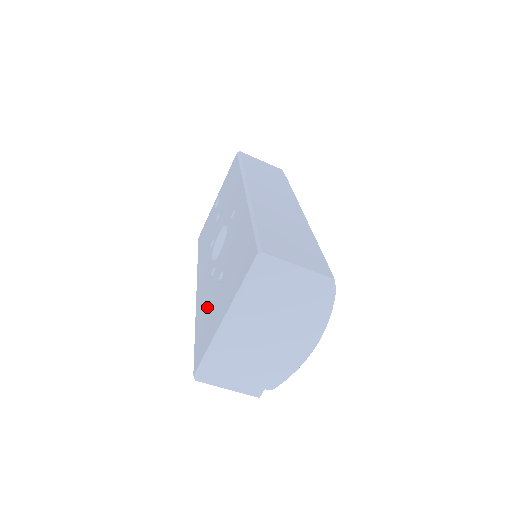
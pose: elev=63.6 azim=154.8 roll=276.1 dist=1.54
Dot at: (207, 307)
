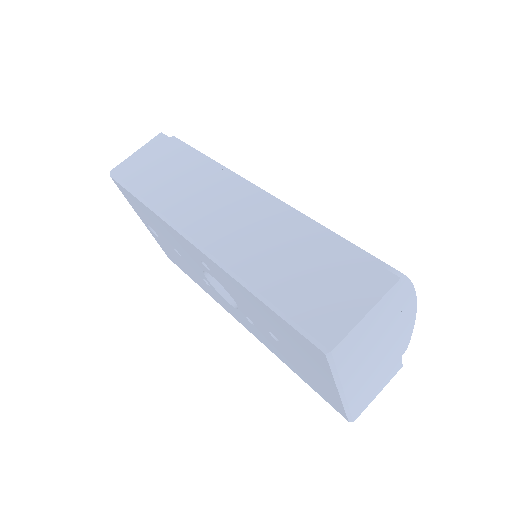
Dot at: (288, 360)
